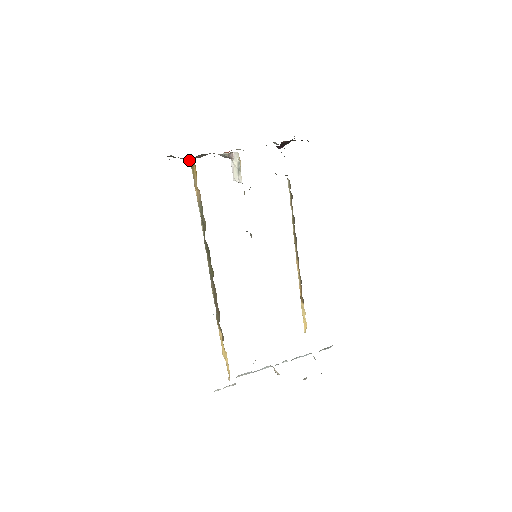
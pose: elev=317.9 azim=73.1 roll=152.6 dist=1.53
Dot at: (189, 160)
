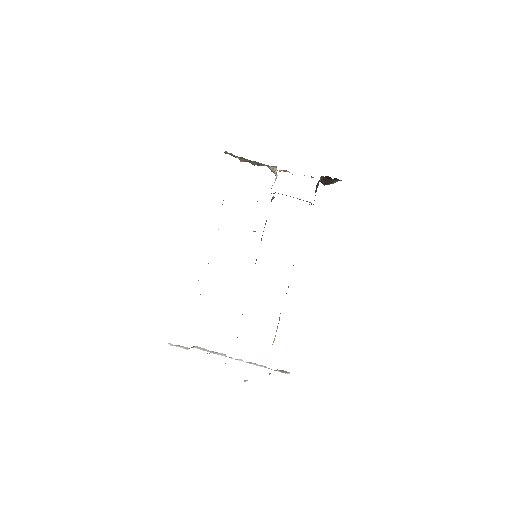
Dot at: (241, 161)
